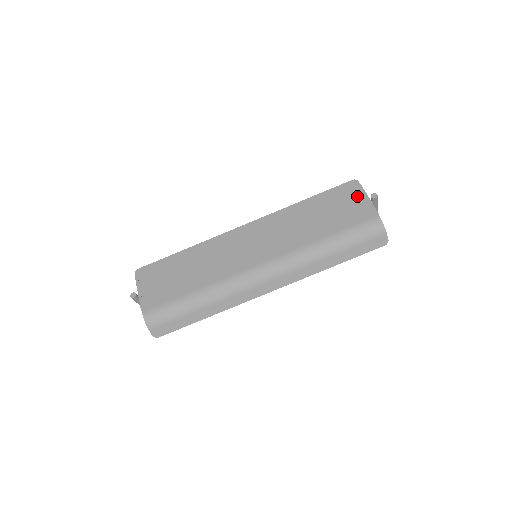
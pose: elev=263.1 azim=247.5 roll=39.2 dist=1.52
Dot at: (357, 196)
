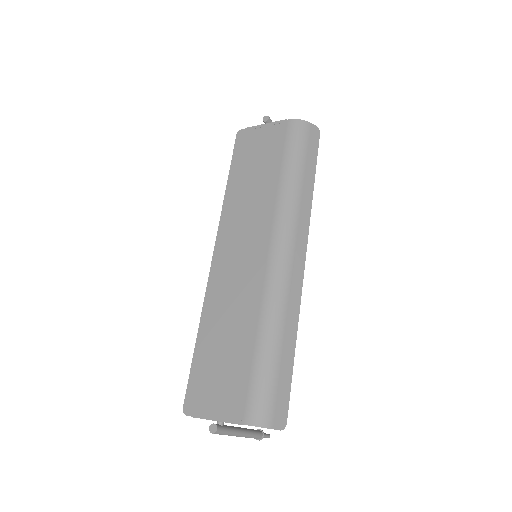
Dot at: (256, 134)
